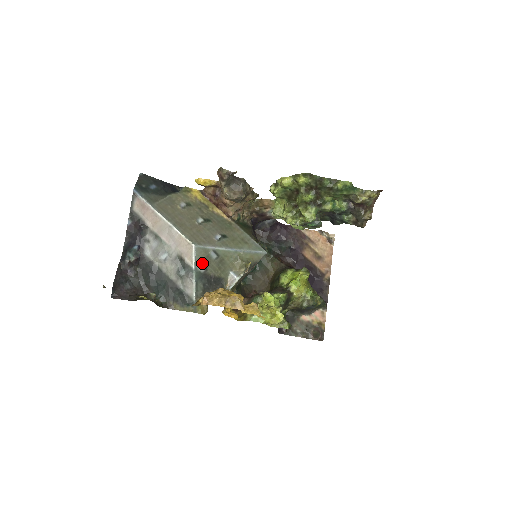
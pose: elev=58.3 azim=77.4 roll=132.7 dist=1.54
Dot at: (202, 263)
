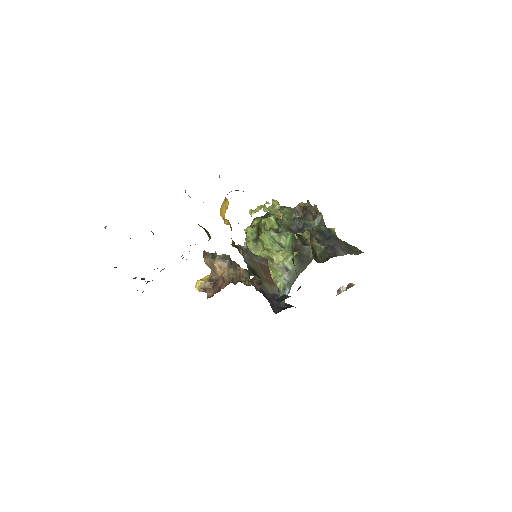
Dot at: occluded
